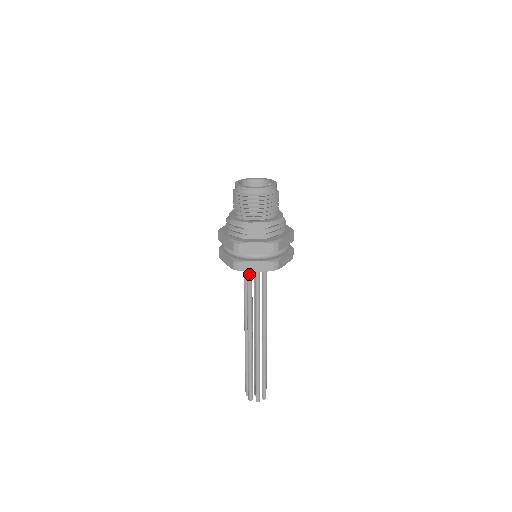
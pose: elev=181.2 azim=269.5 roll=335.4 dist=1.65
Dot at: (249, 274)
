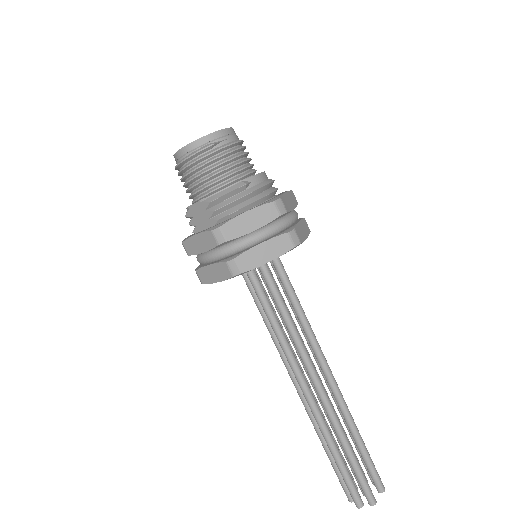
Dot at: (248, 287)
